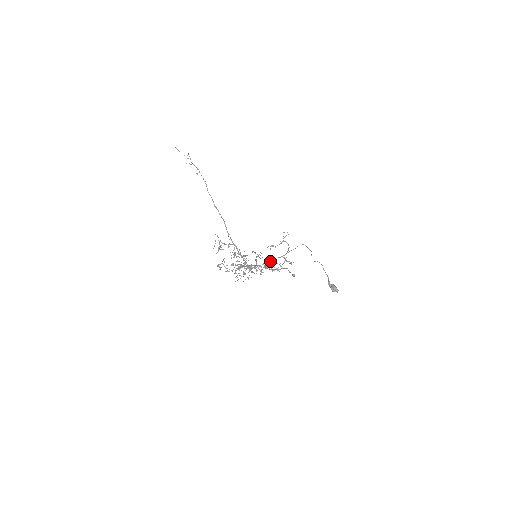
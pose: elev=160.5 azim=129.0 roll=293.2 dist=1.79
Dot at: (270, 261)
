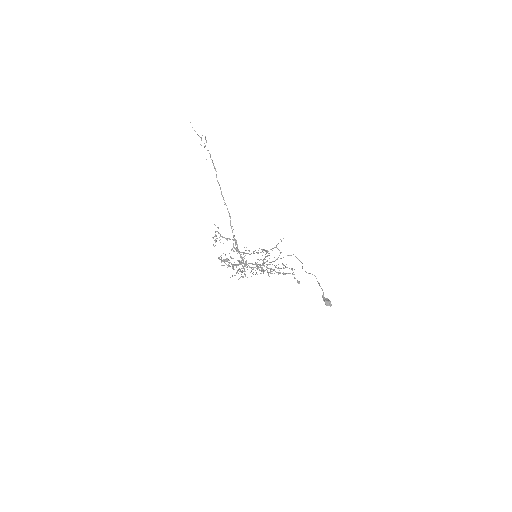
Dot at: occluded
